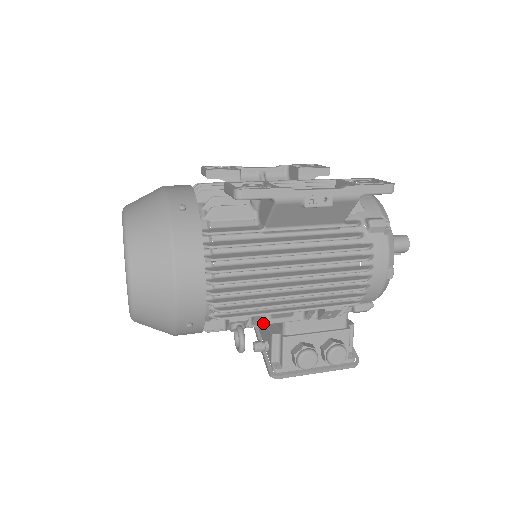
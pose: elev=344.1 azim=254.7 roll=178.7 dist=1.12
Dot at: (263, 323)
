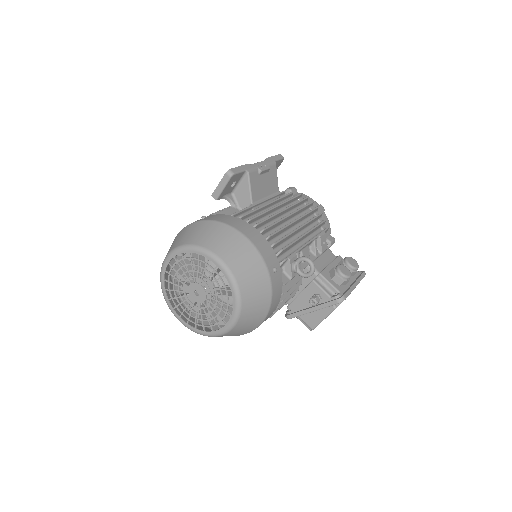
Dot at: (303, 268)
